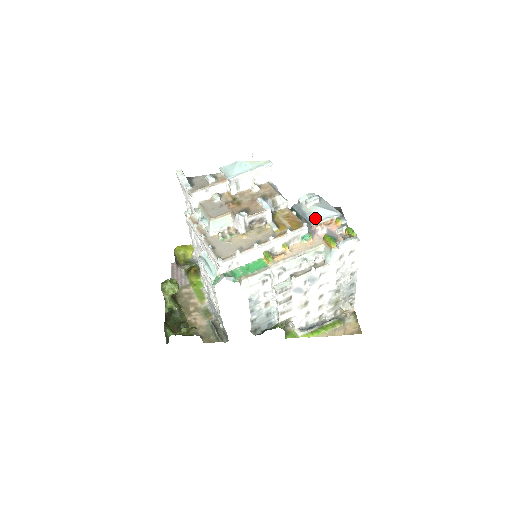
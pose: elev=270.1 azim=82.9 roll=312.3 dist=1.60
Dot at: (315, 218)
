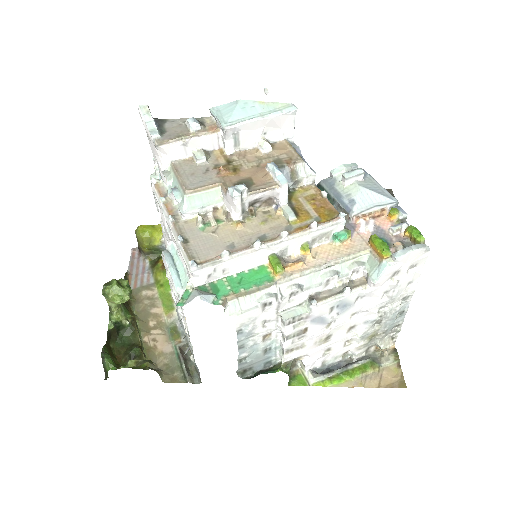
Dot at: (356, 205)
